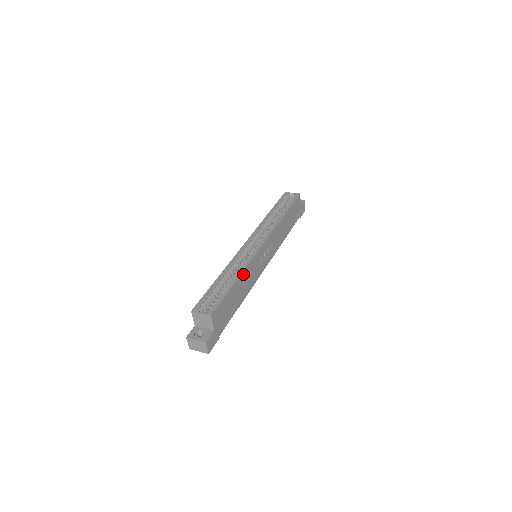
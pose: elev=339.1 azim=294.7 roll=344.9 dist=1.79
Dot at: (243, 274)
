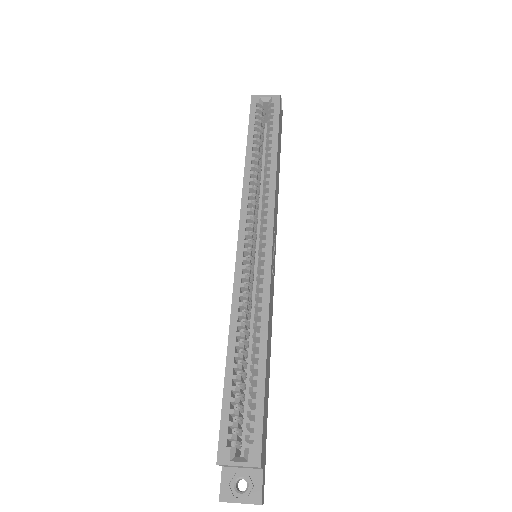
Dot at: (267, 330)
